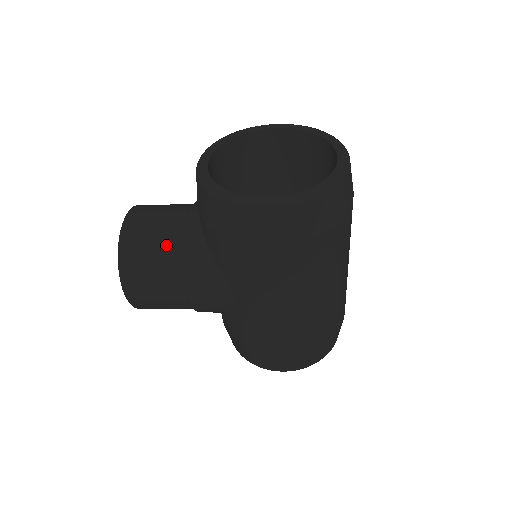
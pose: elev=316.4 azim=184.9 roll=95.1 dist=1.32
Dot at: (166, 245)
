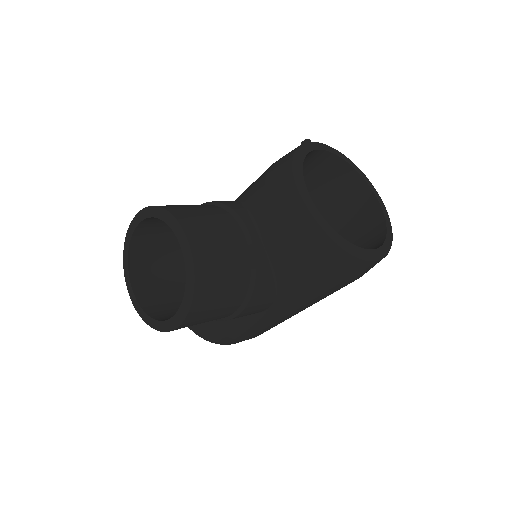
Dot at: (238, 273)
